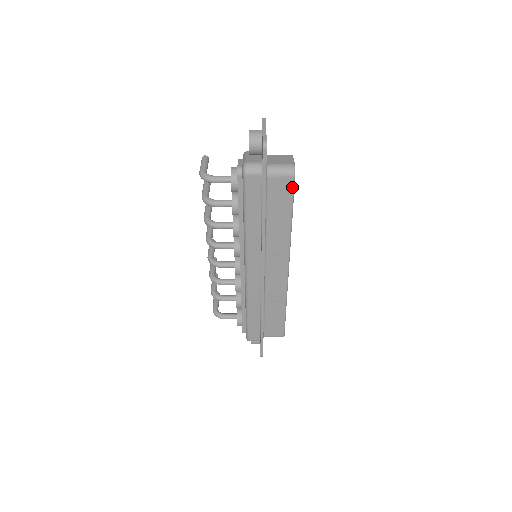
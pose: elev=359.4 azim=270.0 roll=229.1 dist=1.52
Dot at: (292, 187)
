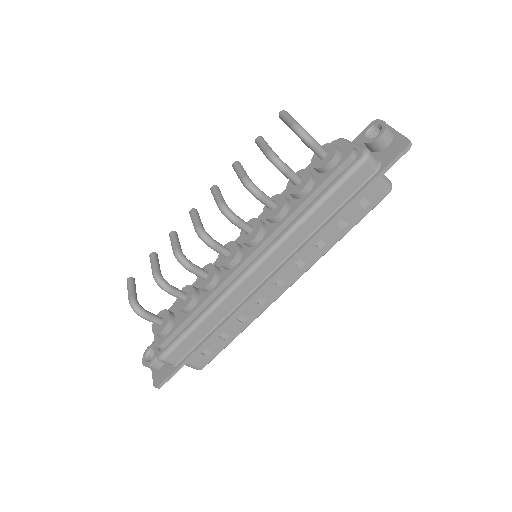
Dot at: (378, 203)
